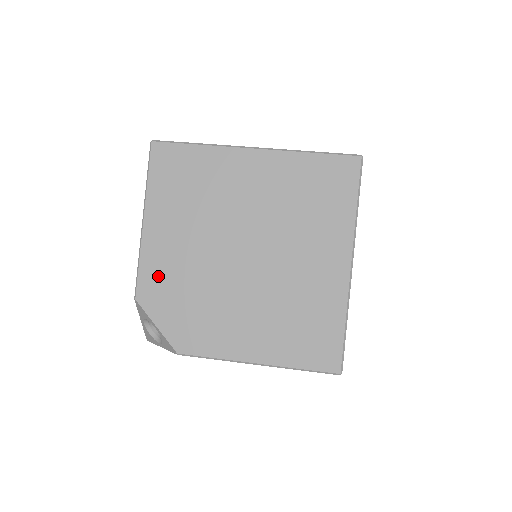
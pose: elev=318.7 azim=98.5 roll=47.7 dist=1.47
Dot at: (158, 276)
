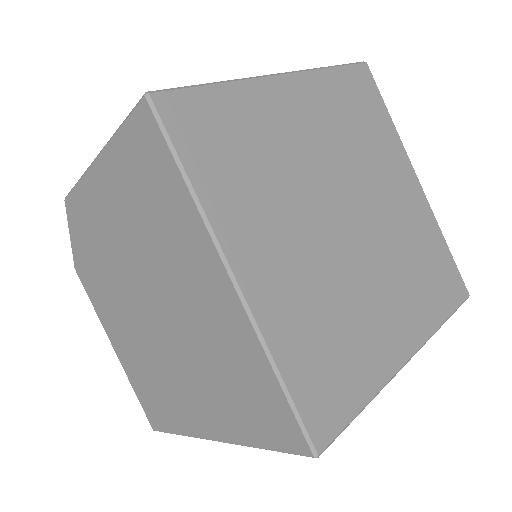
Dot at: occluded
